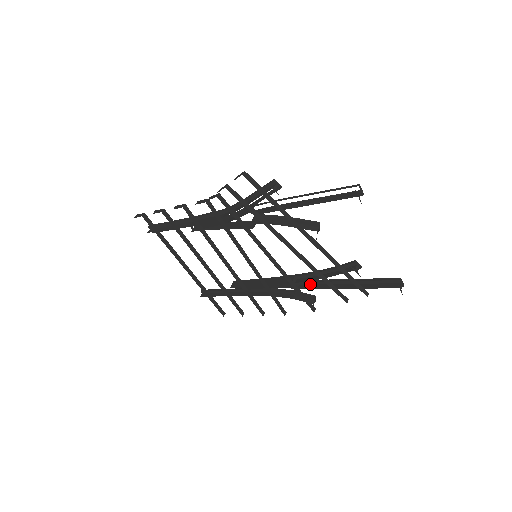
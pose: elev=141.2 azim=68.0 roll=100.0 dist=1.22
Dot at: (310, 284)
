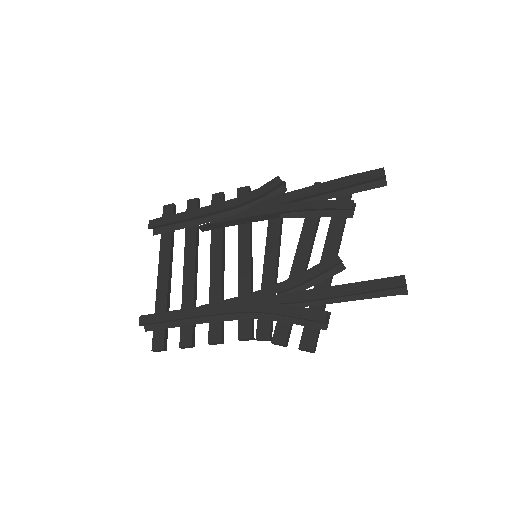
Dot at: (289, 201)
